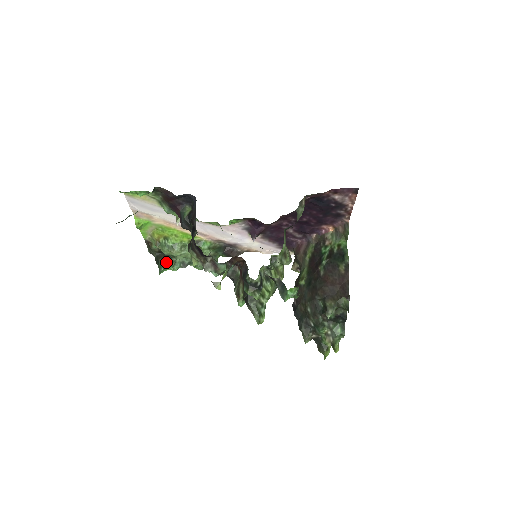
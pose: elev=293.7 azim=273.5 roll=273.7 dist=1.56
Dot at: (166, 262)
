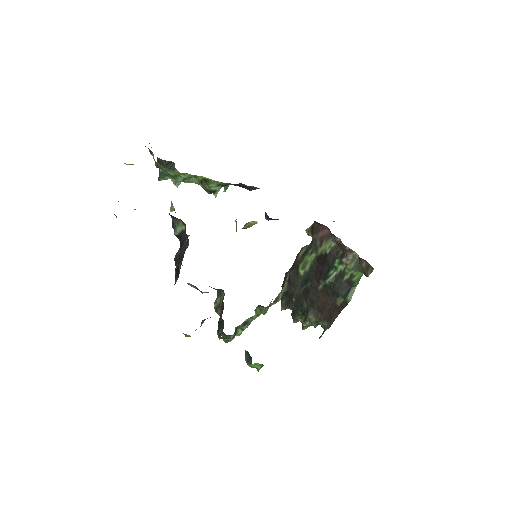
Dot at: occluded
